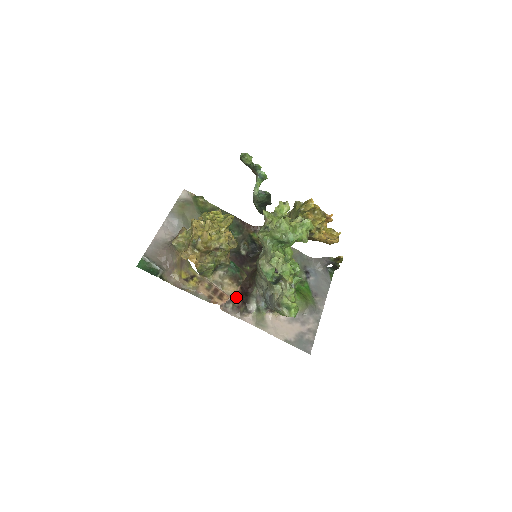
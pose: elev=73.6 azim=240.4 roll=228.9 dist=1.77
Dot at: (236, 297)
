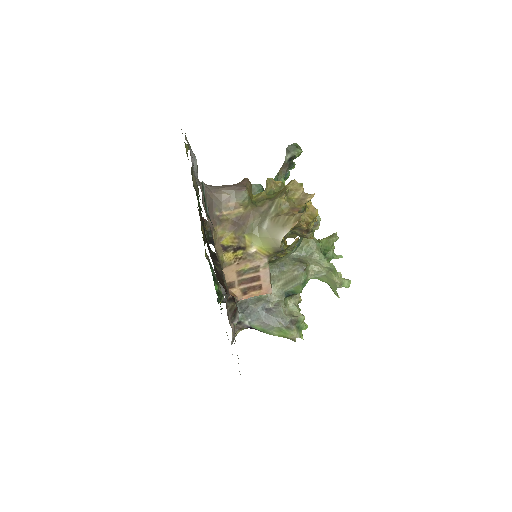
Dot at: occluded
